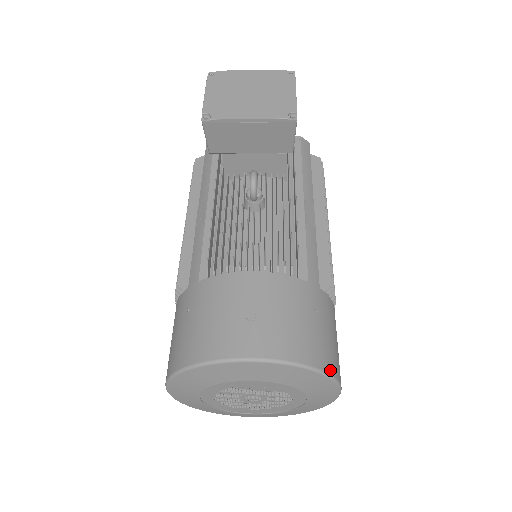
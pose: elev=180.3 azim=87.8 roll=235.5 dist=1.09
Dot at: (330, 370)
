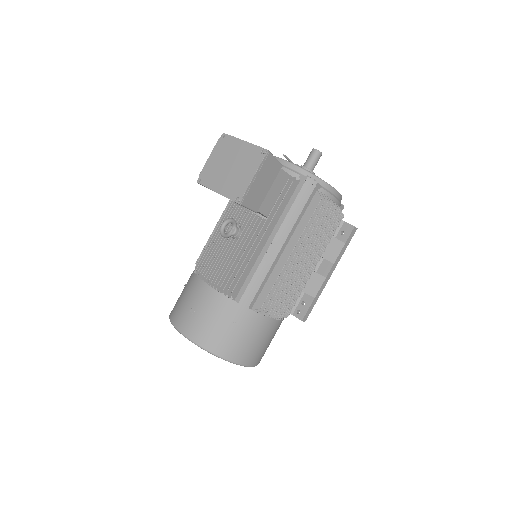
Dot at: (227, 357)
